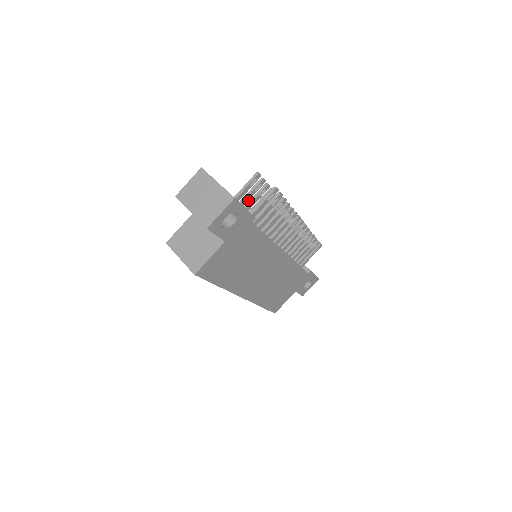
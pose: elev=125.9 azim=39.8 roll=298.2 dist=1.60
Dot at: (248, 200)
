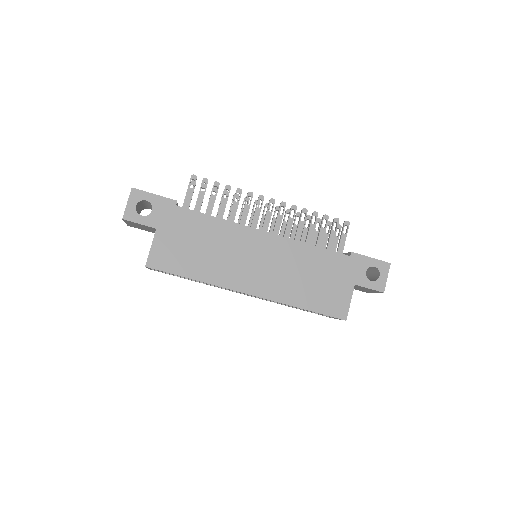
Dot at: occluded
